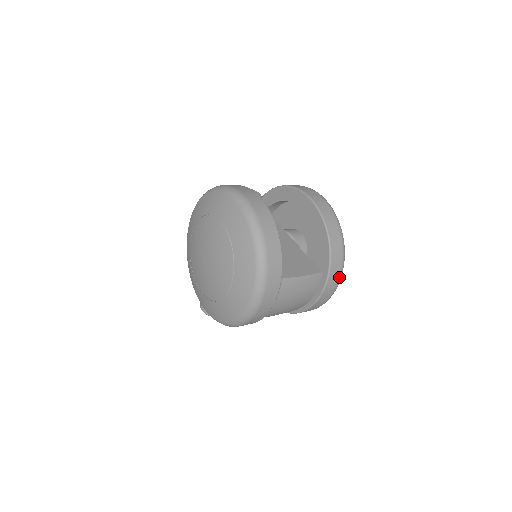
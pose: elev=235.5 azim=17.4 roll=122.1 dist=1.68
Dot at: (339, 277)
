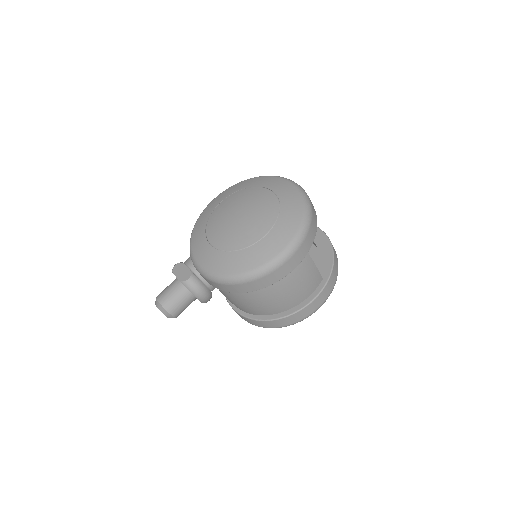
Dot at: (329, 295)
